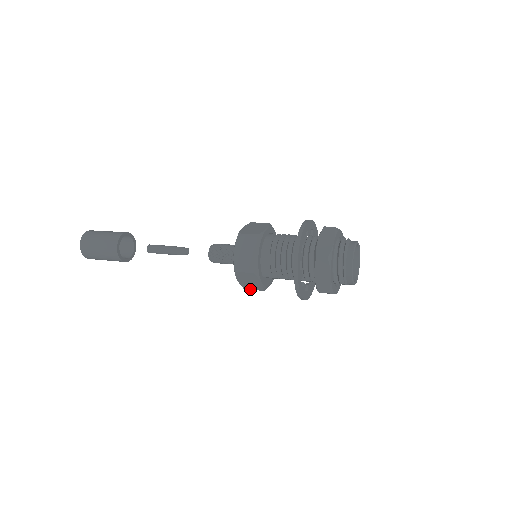
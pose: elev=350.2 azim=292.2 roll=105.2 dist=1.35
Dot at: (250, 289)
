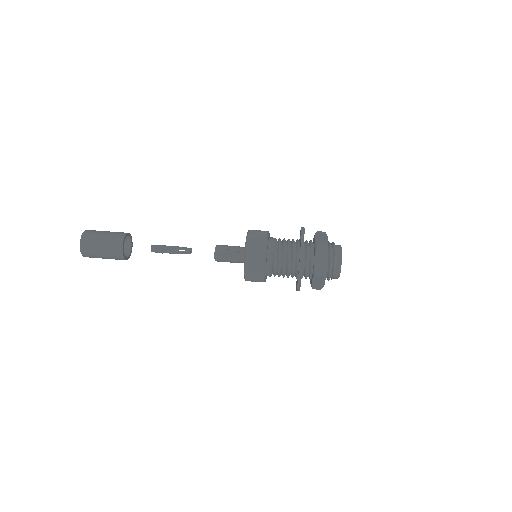
Dot at: occluded
